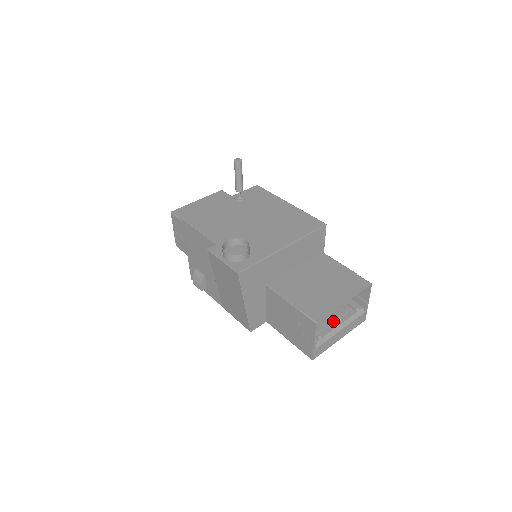
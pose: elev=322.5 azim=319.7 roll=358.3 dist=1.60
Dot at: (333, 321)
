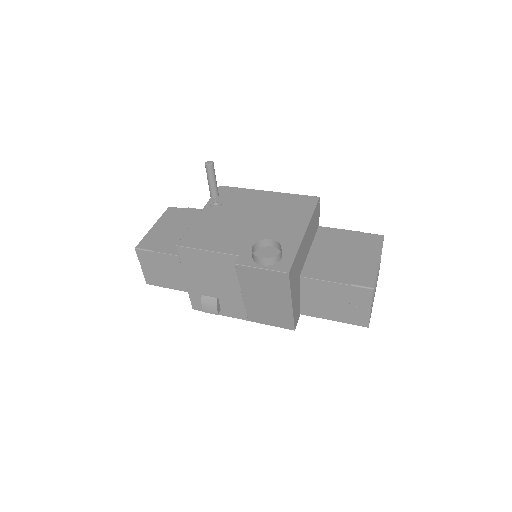
Dot at: occluded
